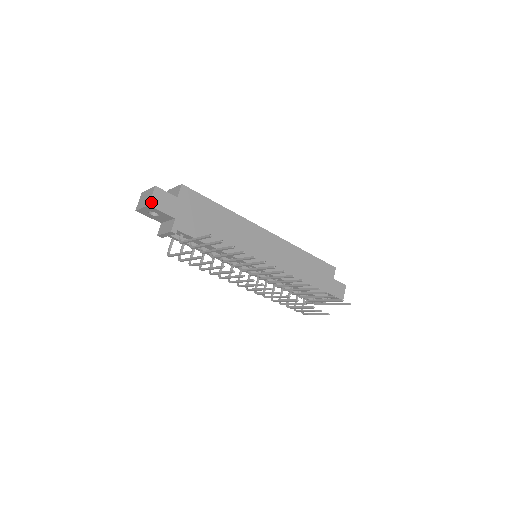
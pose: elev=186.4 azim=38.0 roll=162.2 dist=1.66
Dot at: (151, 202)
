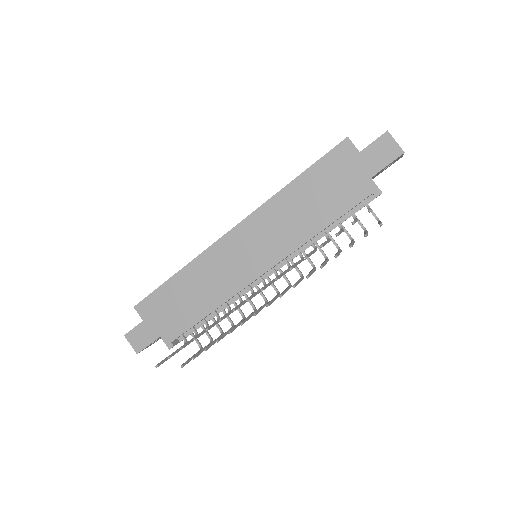
Dot at: (135, 350)
